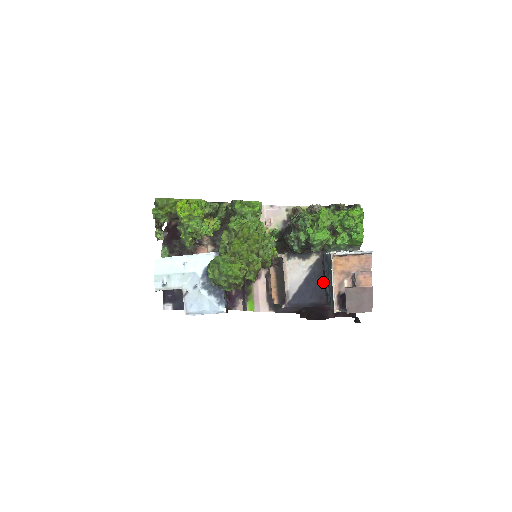
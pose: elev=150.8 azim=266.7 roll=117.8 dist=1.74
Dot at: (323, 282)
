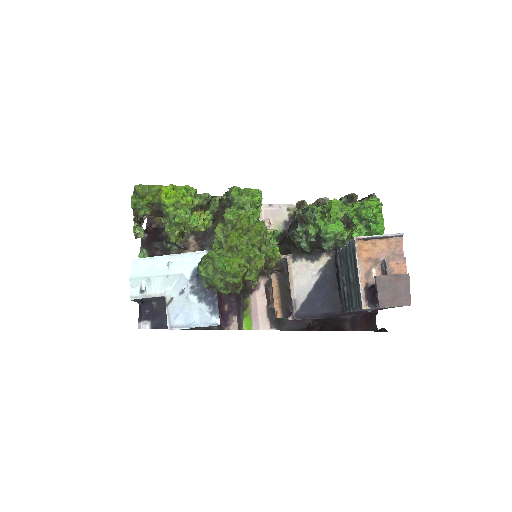
Dot at: (336, 288)
